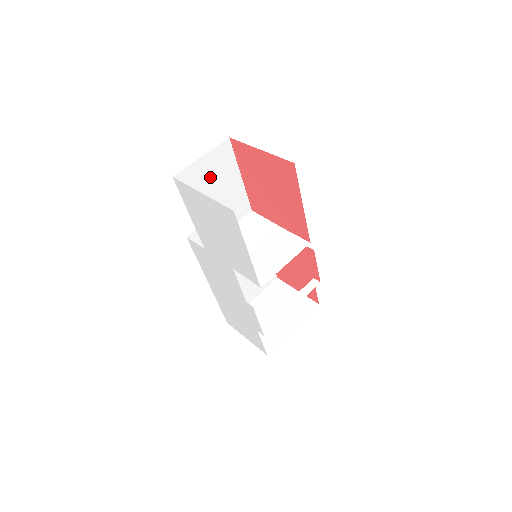
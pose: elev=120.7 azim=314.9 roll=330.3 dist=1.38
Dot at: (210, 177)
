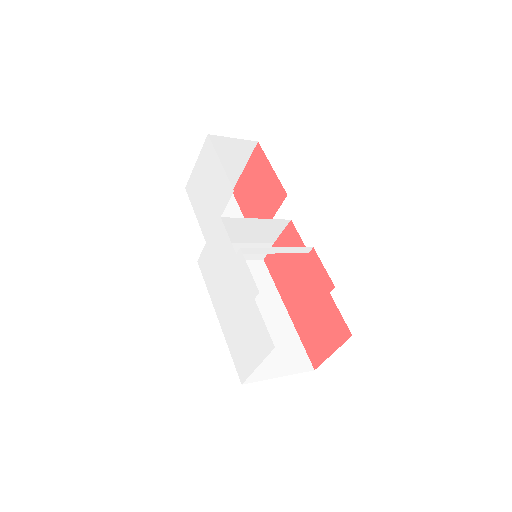
Dot at: occluded
